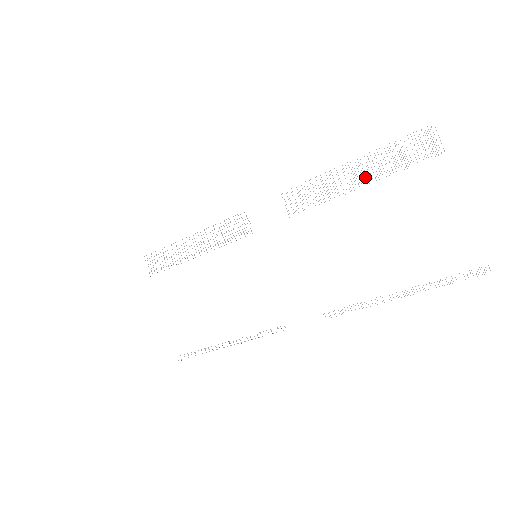
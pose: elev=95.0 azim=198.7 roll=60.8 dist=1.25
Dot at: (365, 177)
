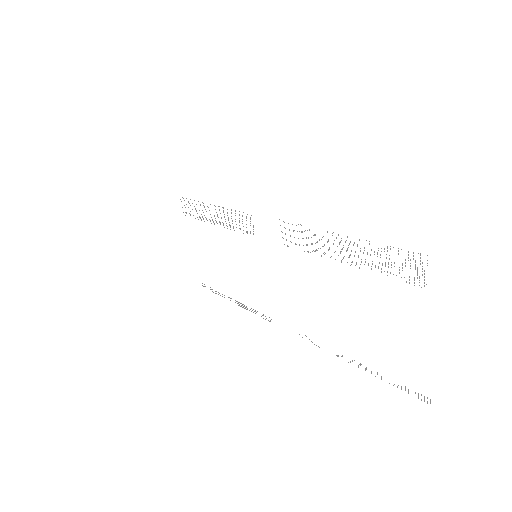
Dot at: occluded
